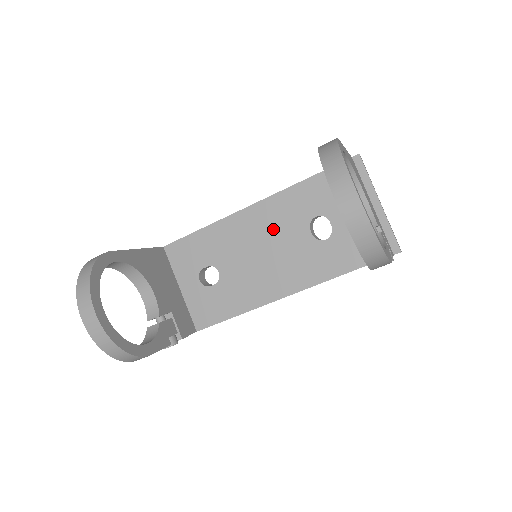
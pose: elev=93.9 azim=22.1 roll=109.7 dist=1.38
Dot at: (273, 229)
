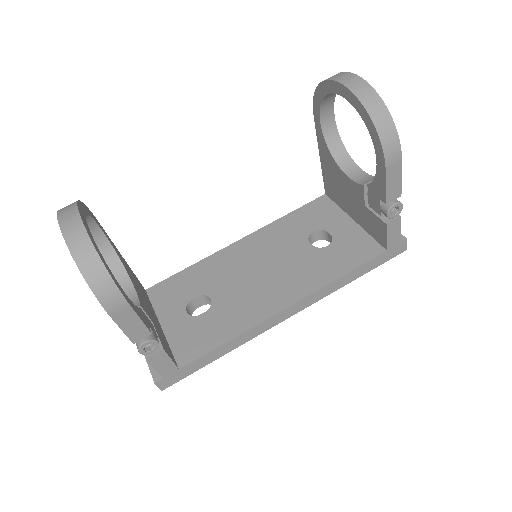
Dot at: (270, 249)
